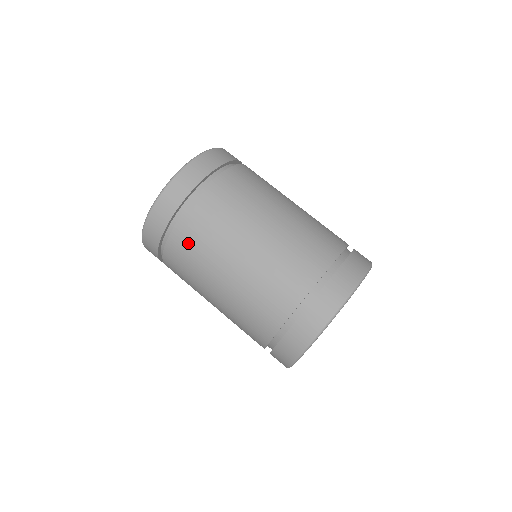
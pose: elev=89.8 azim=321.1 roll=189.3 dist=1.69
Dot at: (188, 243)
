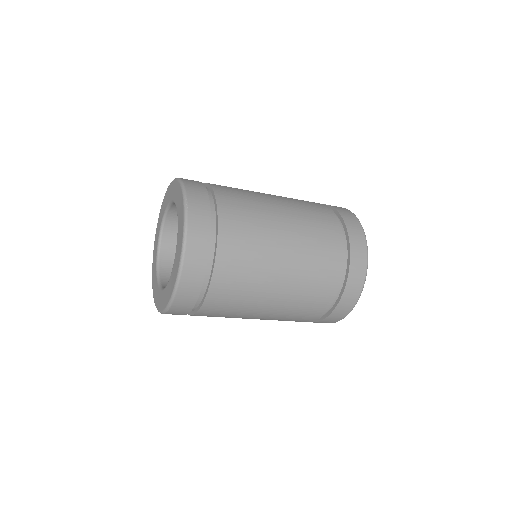
Dot at: (236, 264)
